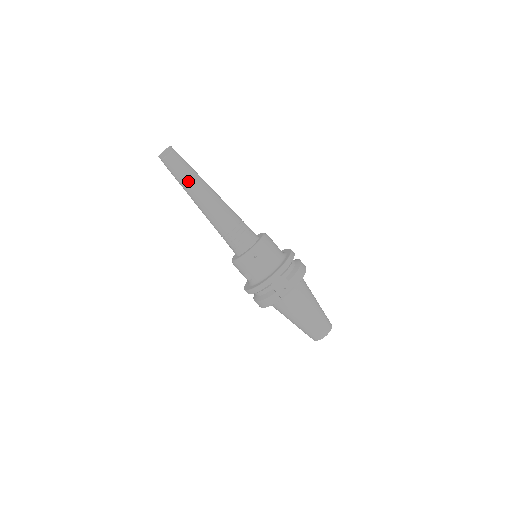
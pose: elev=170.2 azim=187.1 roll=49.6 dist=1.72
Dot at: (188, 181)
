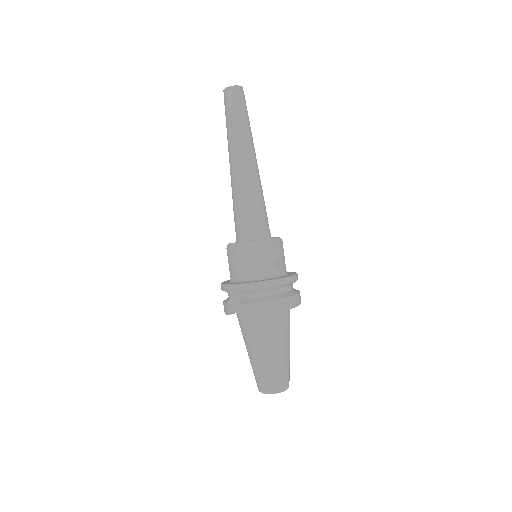
Dot at: (228, 133)
